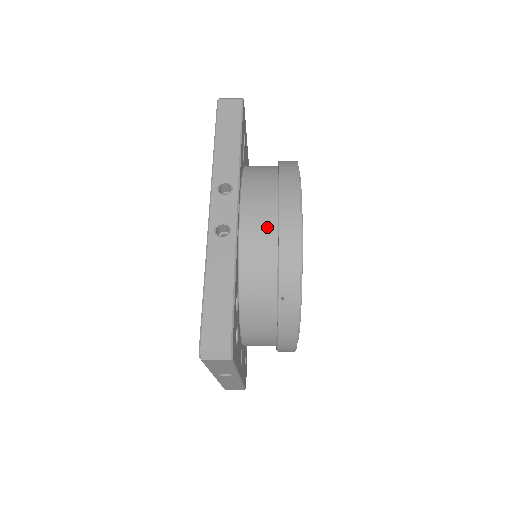
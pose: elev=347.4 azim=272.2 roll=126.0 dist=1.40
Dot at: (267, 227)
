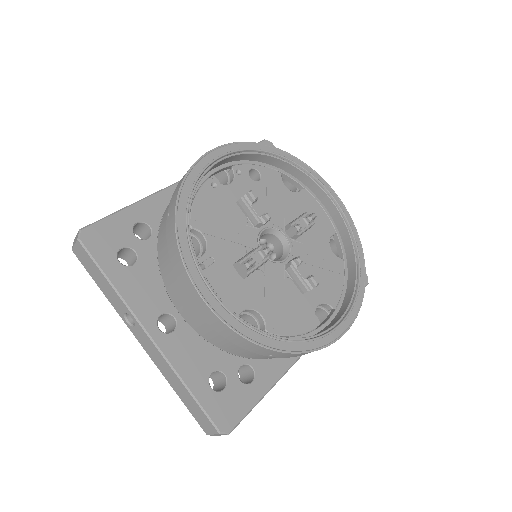
Dot at: occluded
